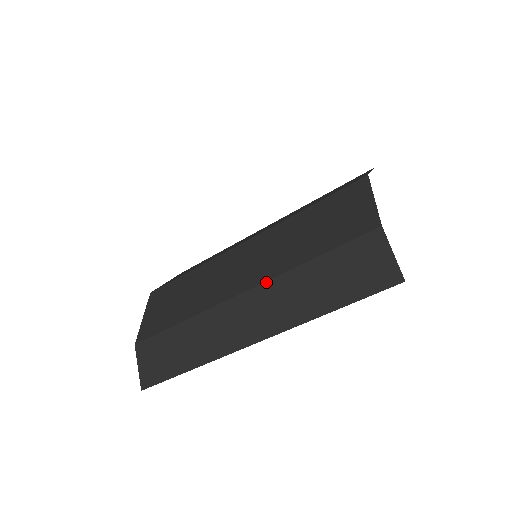
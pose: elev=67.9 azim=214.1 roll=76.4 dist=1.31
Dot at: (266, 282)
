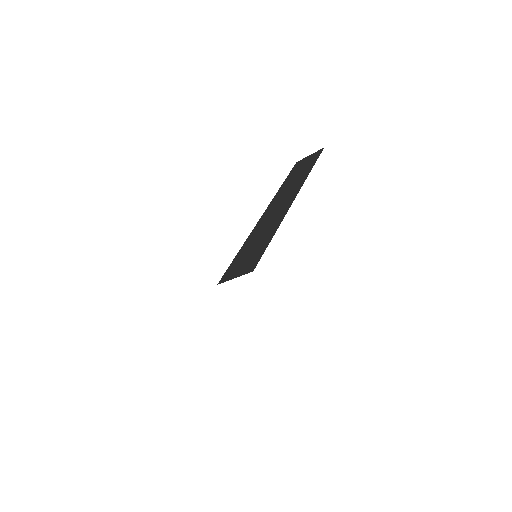
Dot at: (272, 200)
